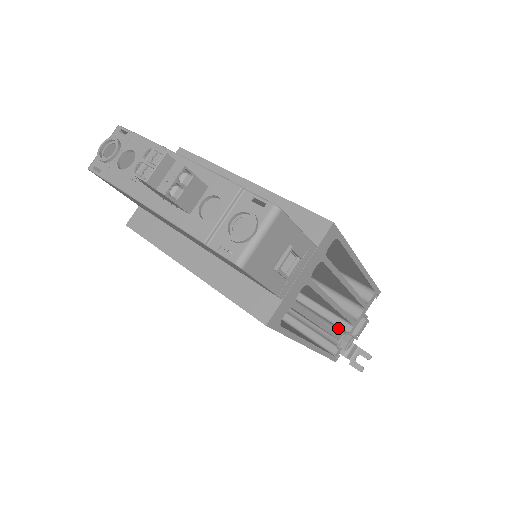
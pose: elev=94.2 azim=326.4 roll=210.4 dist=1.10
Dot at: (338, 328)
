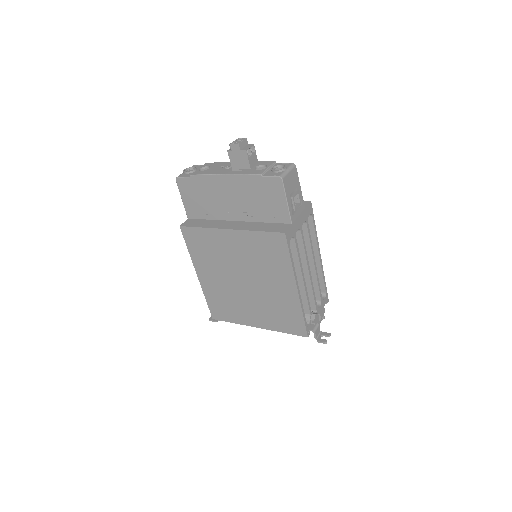
Dot at: occluded
